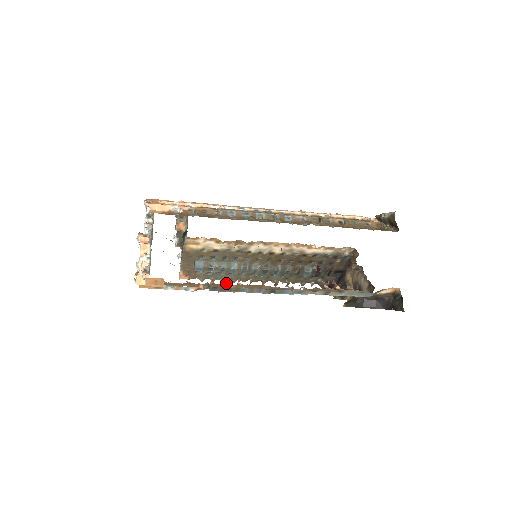
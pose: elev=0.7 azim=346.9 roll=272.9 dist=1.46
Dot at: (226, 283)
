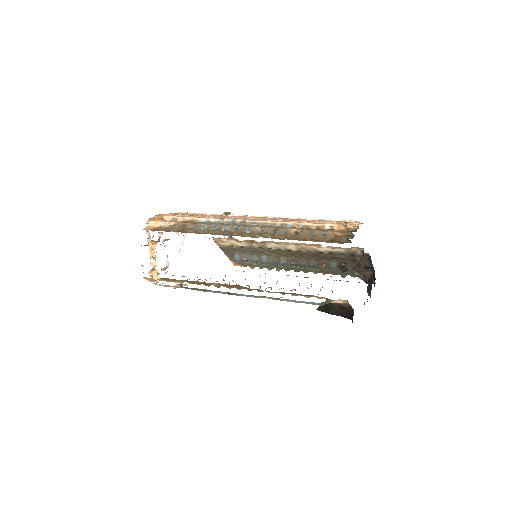
Dot at: occluded
